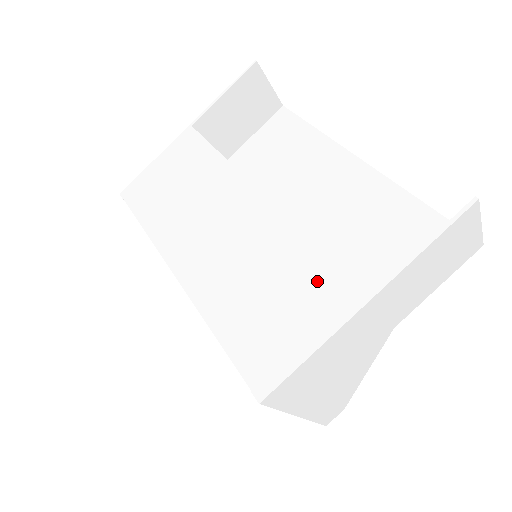
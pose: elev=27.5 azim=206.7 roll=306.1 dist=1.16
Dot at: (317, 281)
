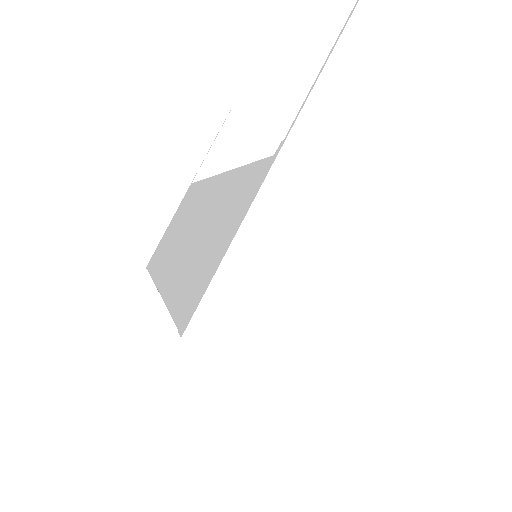
Dot at: (241, 189)
